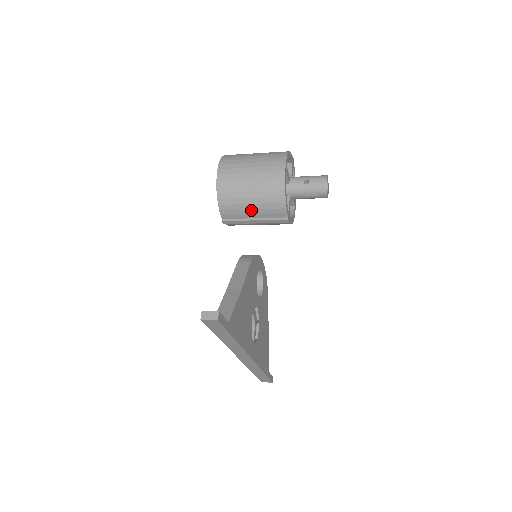
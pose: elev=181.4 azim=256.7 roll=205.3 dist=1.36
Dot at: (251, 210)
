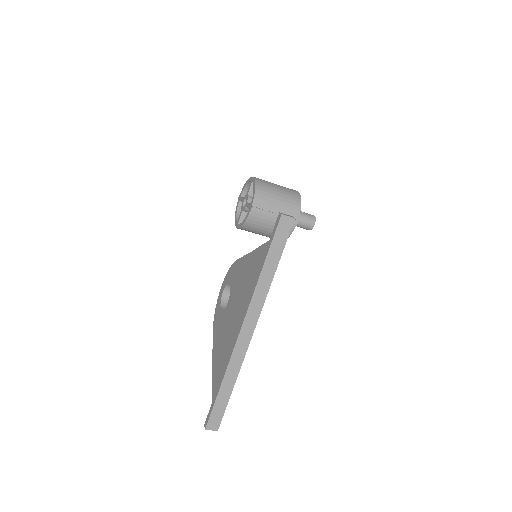
Dot at: (276, 205)
